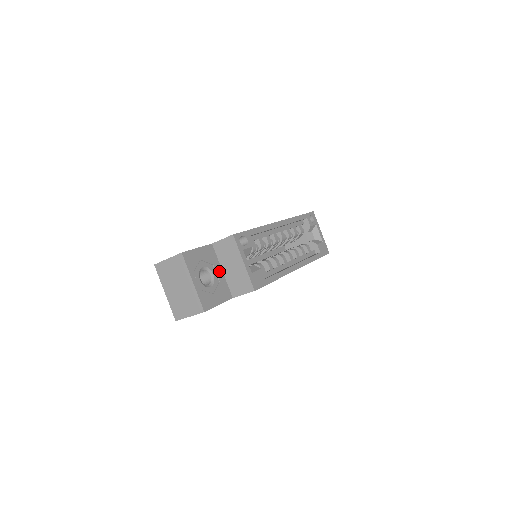
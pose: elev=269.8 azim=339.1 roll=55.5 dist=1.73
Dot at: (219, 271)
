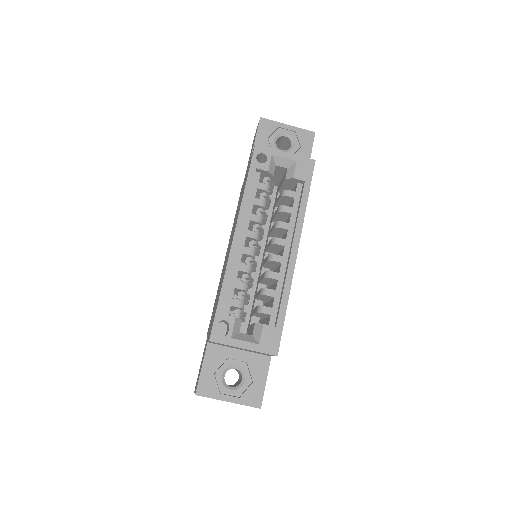
Dot at: (237, 355)
